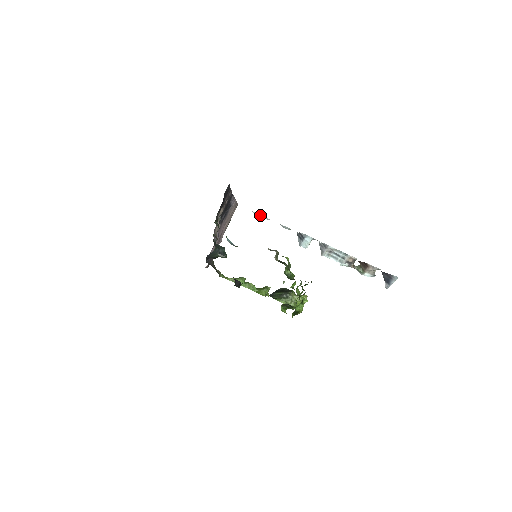
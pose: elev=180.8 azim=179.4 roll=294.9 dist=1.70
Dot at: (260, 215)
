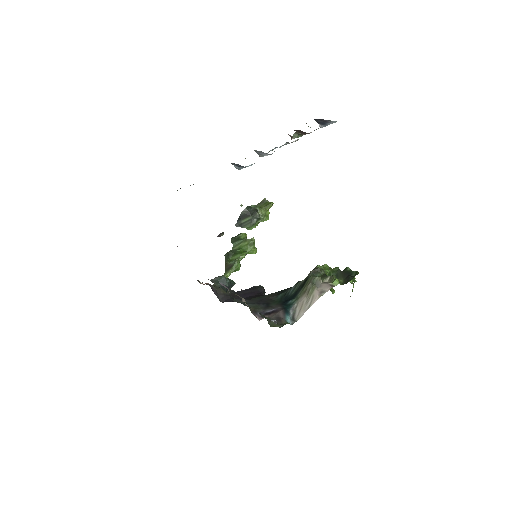
Dot at: occluded
